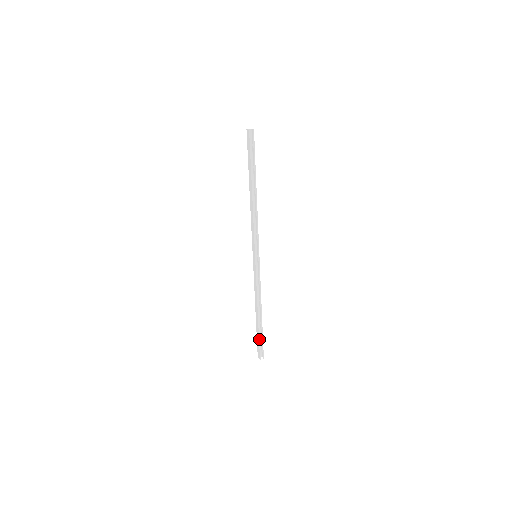
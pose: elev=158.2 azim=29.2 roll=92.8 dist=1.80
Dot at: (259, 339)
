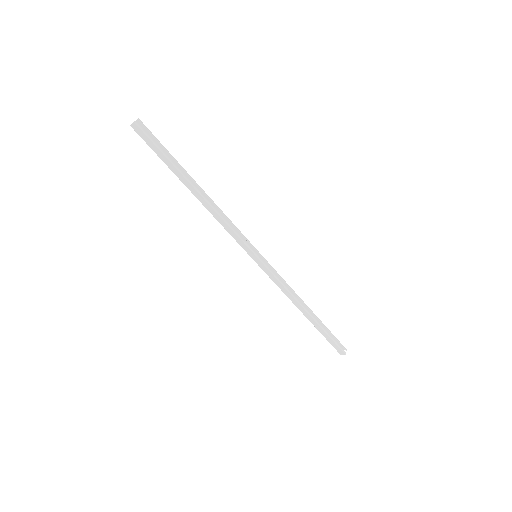
Dot at: (328, 336)
